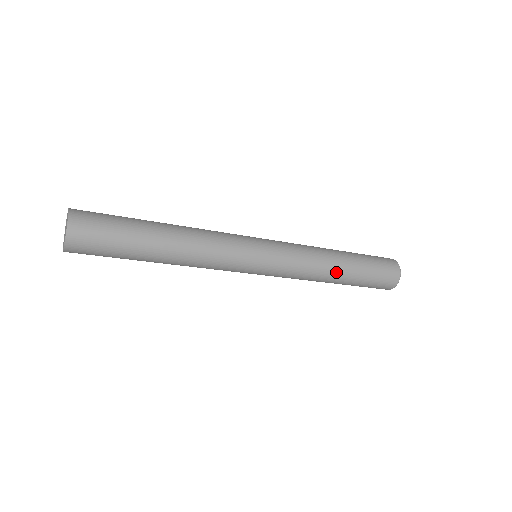
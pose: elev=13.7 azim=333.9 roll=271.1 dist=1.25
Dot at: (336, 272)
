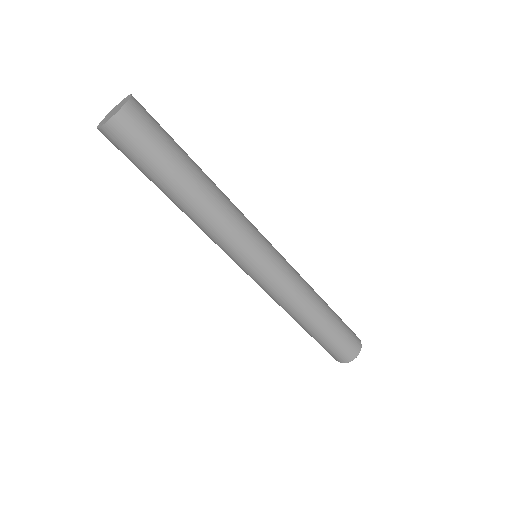
Dot at: (312, 317)
